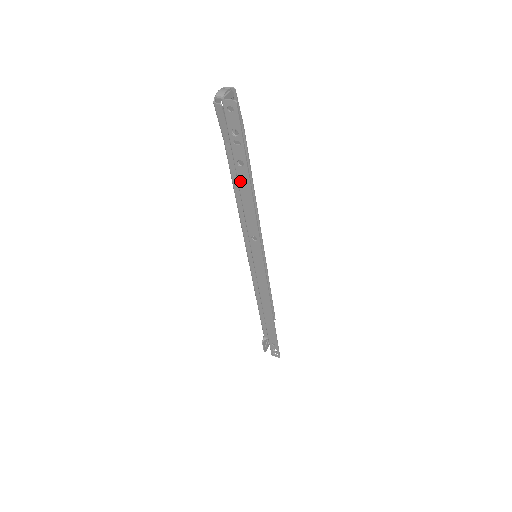
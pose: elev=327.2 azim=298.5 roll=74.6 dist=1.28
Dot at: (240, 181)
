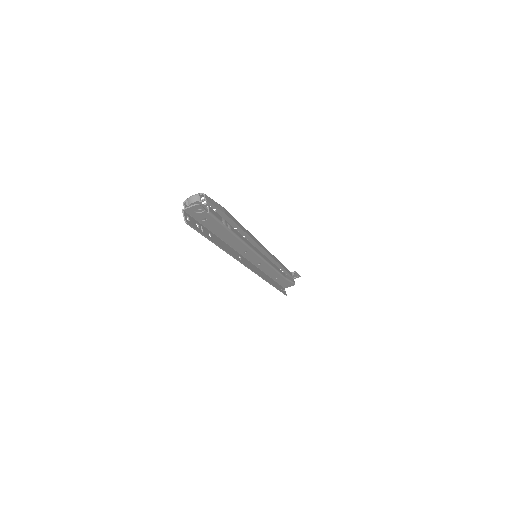
Dot at: (216, 238)
